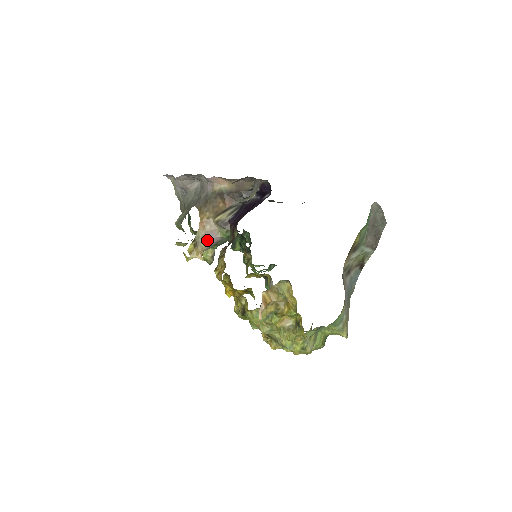
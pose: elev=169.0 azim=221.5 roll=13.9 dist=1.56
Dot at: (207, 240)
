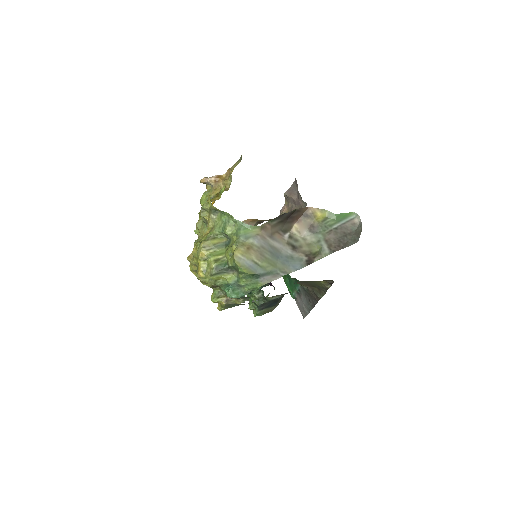
Dot at: occluded
